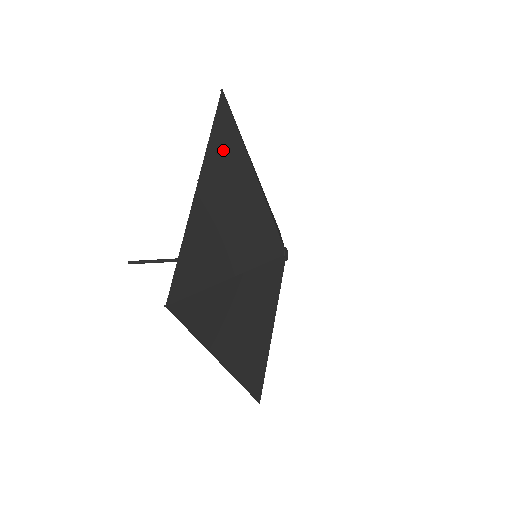
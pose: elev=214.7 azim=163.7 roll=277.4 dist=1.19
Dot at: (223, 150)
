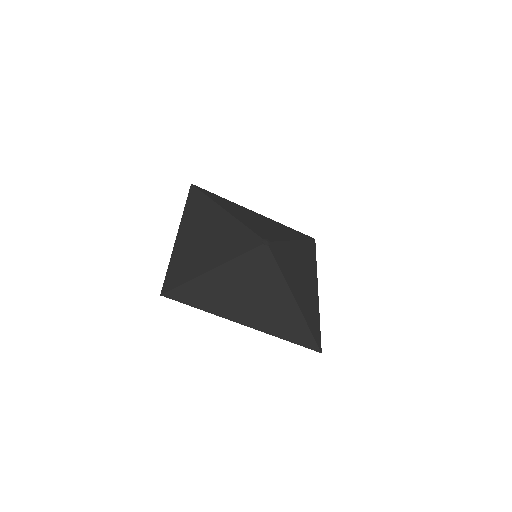
Dot at: (196, 211)
